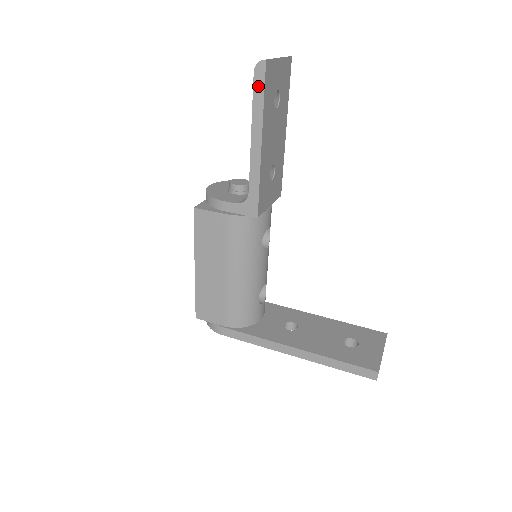
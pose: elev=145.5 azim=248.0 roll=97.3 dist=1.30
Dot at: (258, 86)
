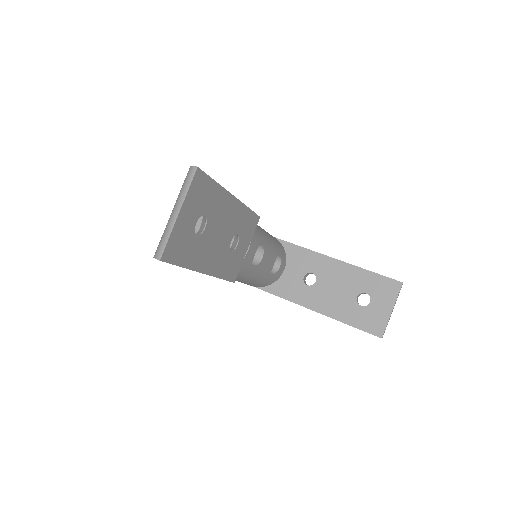
Dot at: occluded
